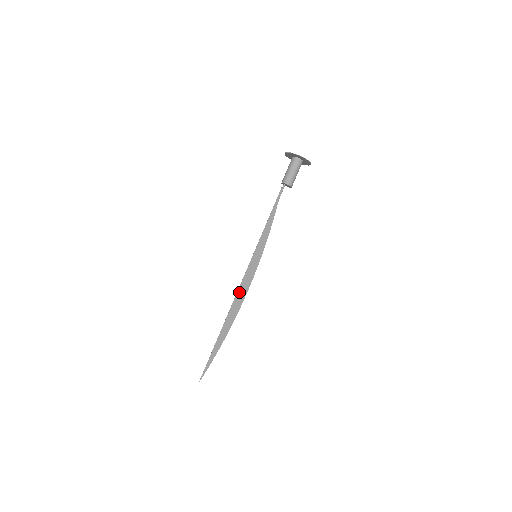
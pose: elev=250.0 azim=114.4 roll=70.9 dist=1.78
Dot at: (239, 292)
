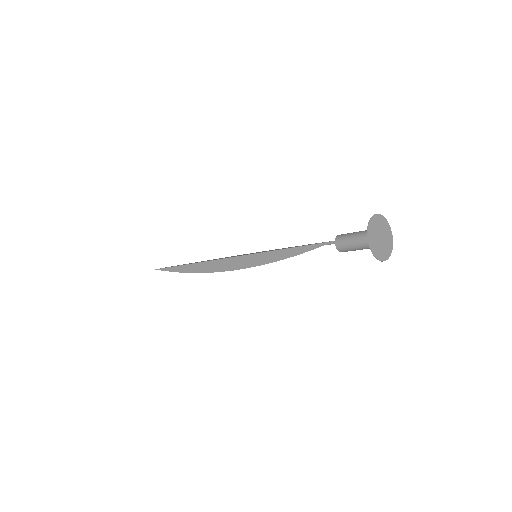
Dot at: (220, 262)
